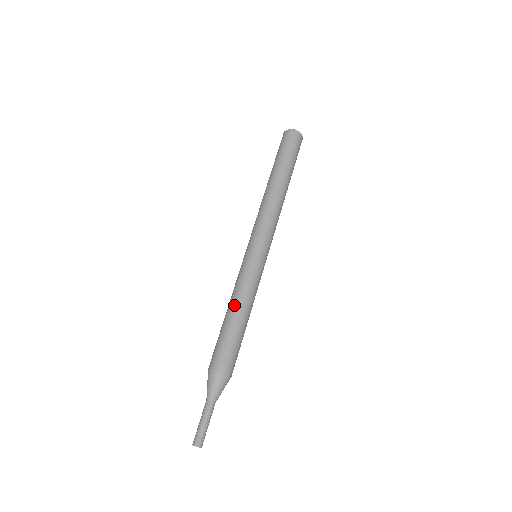
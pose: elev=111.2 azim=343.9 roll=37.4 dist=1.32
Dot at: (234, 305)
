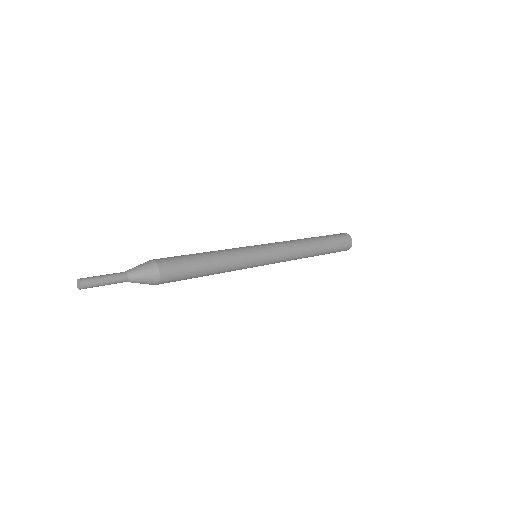
Dot at: occluded
